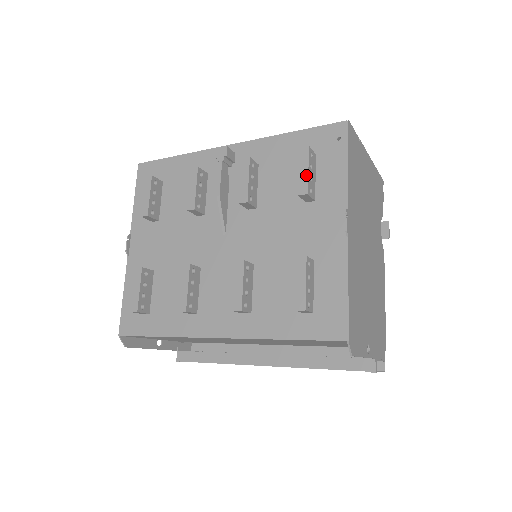
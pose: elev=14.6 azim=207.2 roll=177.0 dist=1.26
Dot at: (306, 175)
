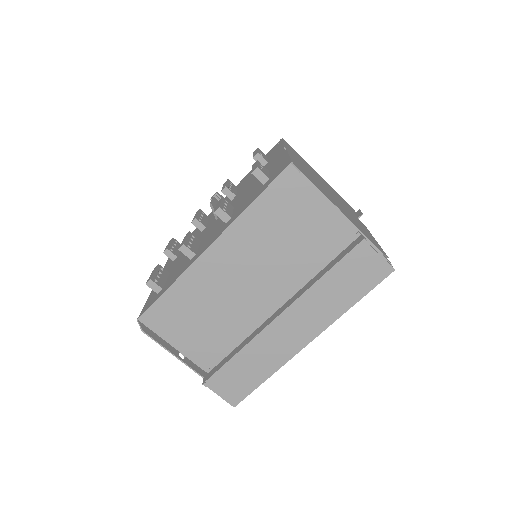
Dot at: (256, 151)
